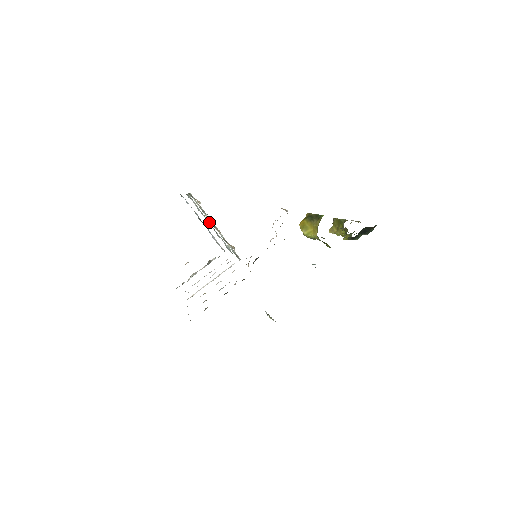
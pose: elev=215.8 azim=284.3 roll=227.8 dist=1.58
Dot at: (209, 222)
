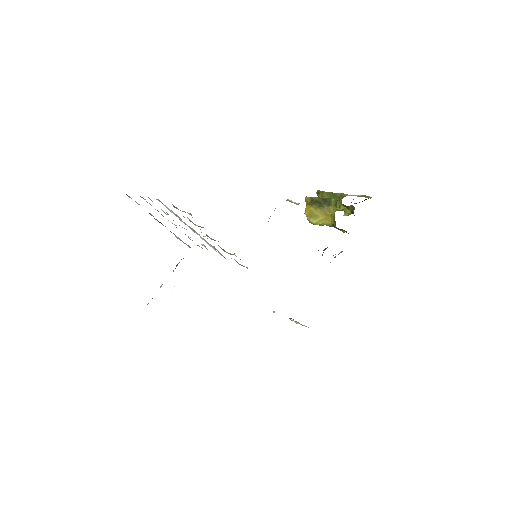
Dot at: occluded
